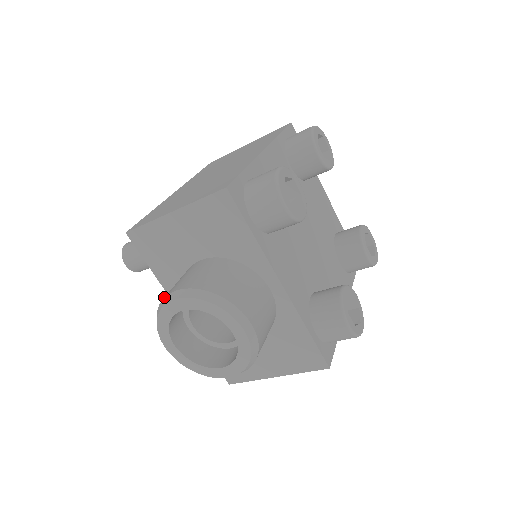
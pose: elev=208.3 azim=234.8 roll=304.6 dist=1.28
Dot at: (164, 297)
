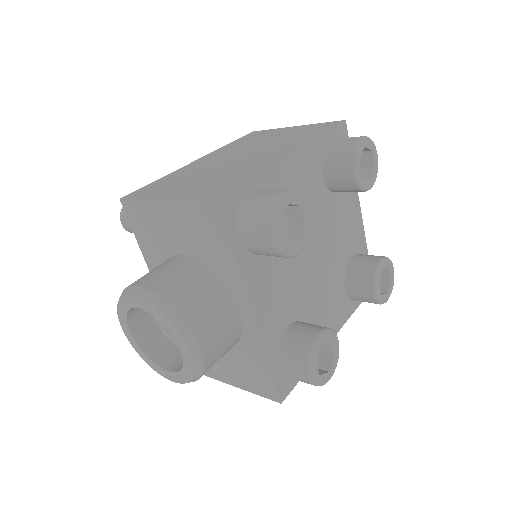
Dot at: (128, 286)
